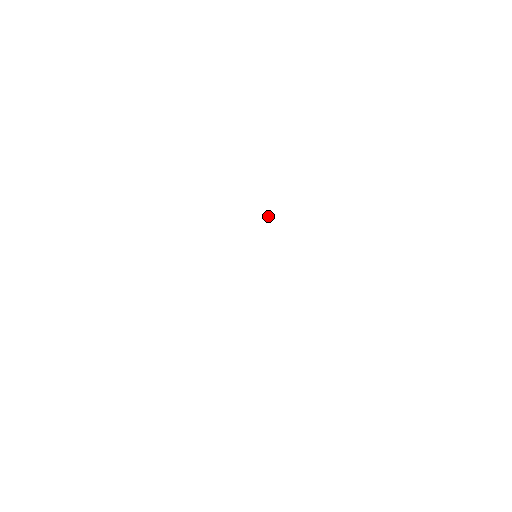
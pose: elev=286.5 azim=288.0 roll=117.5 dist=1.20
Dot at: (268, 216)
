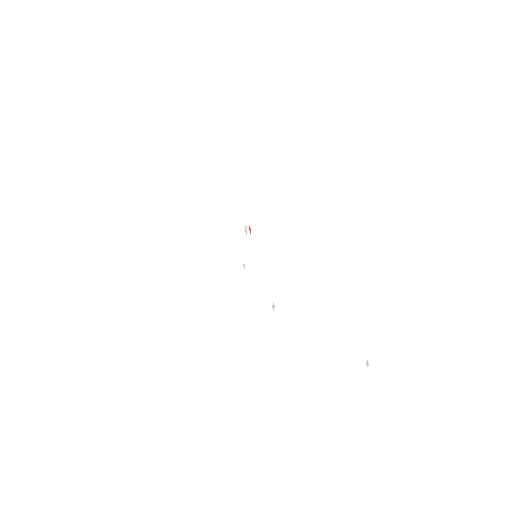
Dot at: (248, 231)
